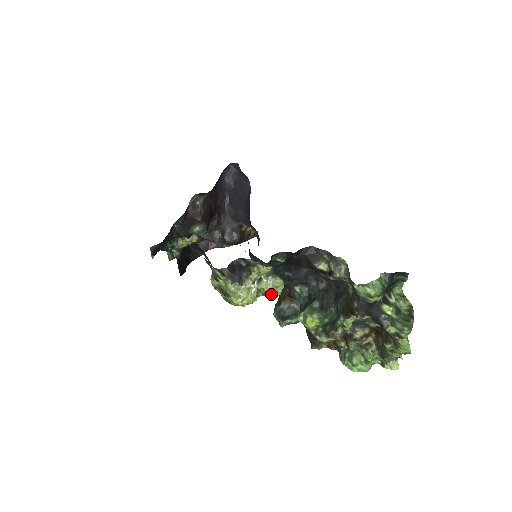
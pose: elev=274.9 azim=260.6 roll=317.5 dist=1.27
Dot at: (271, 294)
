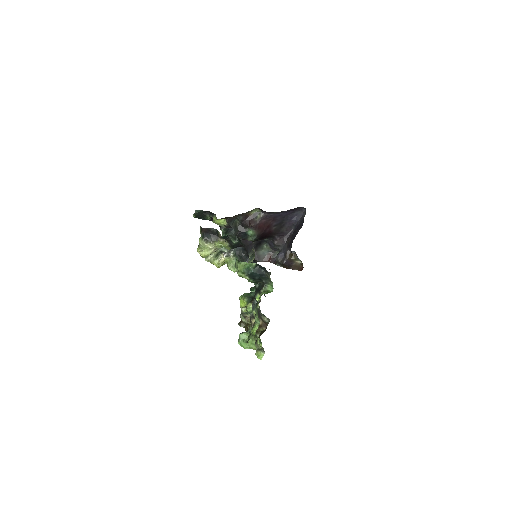
Dot at: (229, 267)
